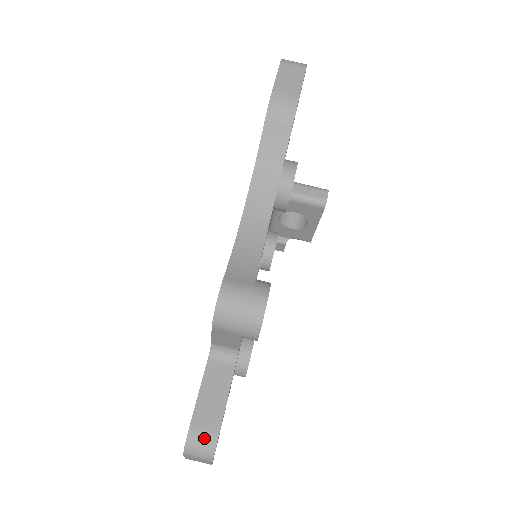
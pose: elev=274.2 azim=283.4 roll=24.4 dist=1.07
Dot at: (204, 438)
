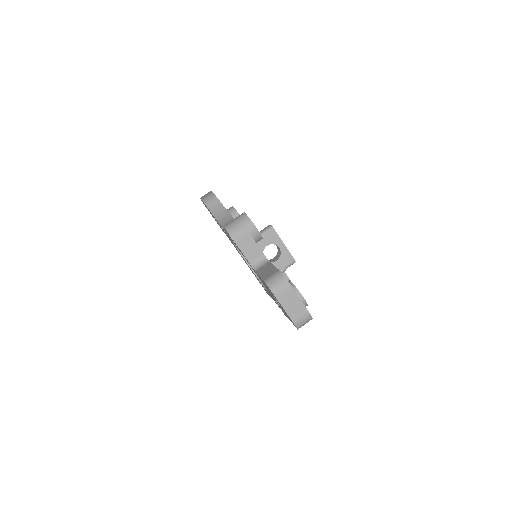
Dot at: (273, 276)
